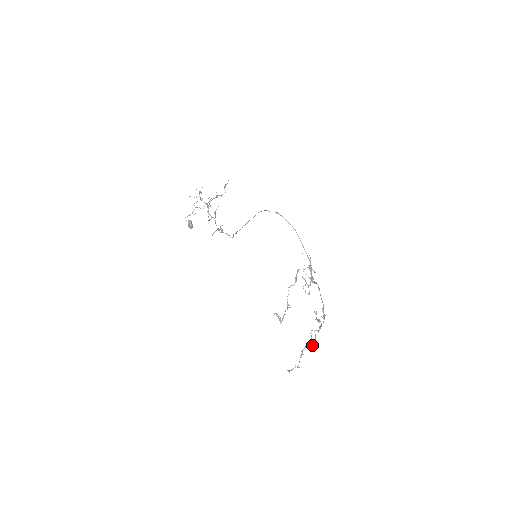
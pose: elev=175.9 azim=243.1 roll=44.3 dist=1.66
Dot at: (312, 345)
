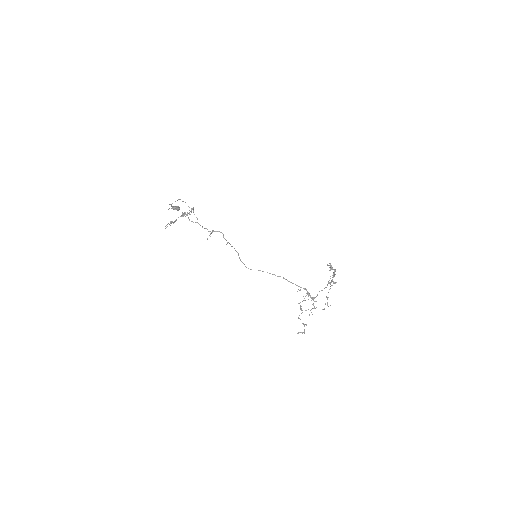
Dot at: occluded
